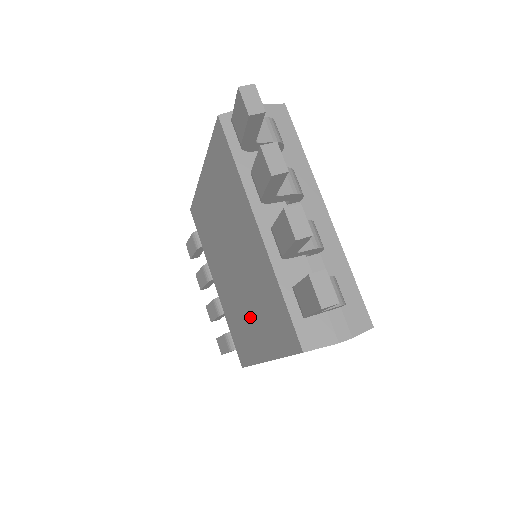
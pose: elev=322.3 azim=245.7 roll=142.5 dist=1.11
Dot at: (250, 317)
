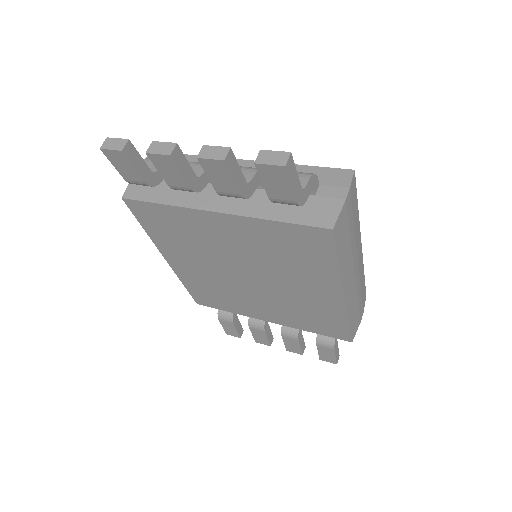
Dot at: (299, 288)
